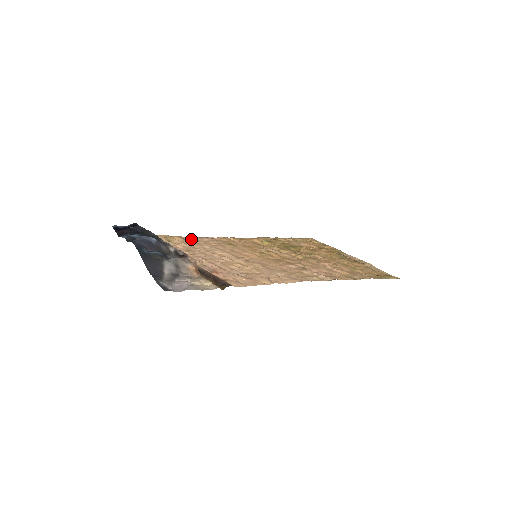
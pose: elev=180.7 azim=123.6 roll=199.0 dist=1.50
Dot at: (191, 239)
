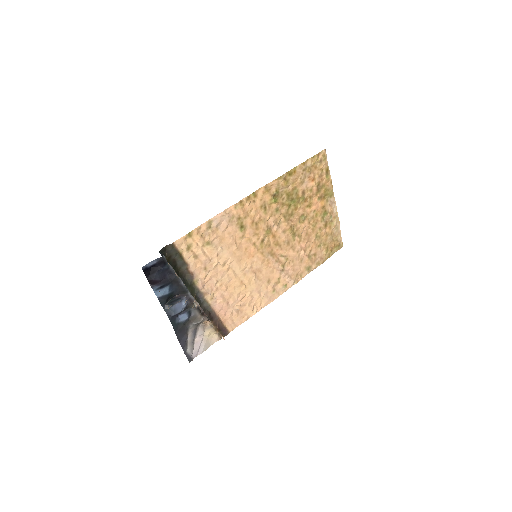
Dot at: (208, 230)
